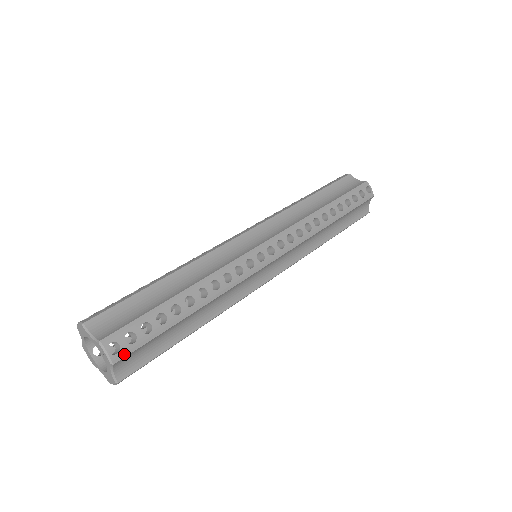
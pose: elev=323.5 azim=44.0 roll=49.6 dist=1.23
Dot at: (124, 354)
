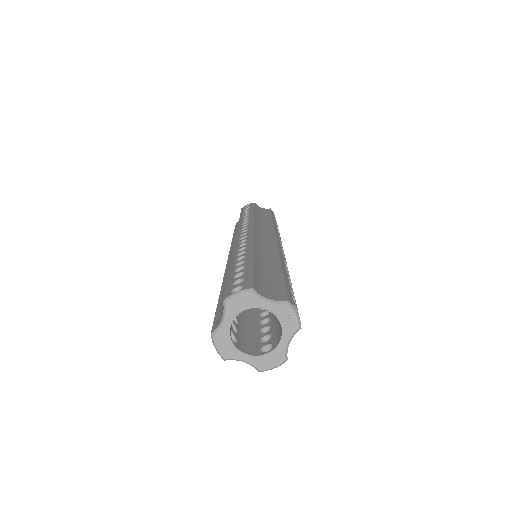
Dot at: occluded
